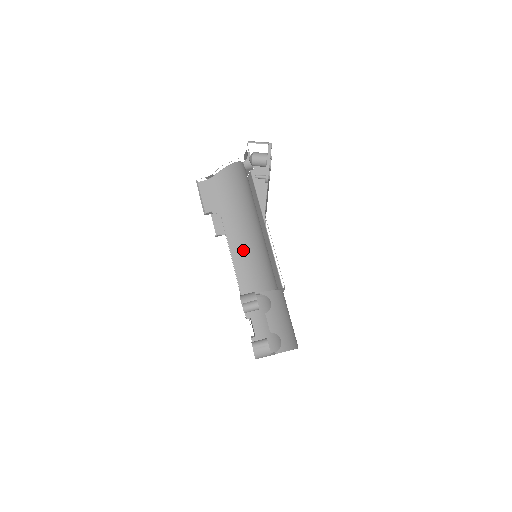
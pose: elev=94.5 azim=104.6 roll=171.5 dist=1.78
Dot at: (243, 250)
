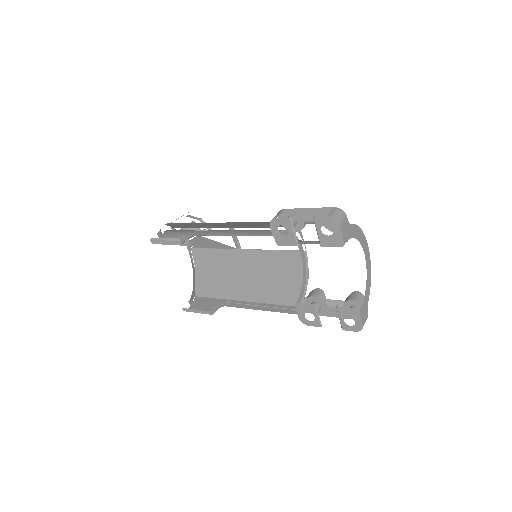
Dot at: (237, 231)
